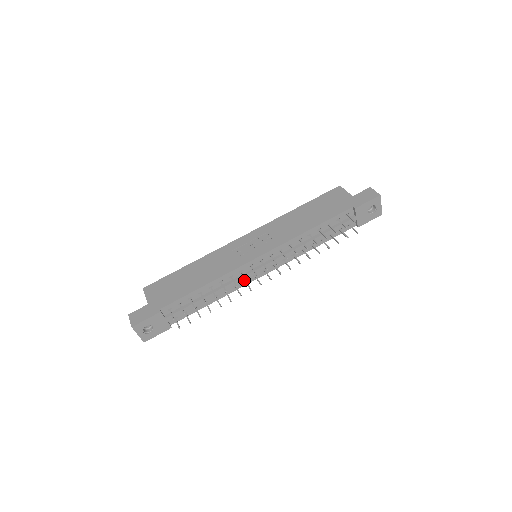
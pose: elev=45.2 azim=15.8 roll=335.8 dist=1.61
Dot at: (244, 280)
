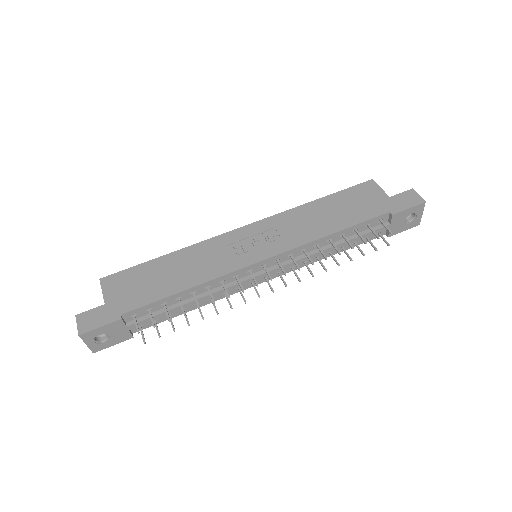
Dot at: occluded
